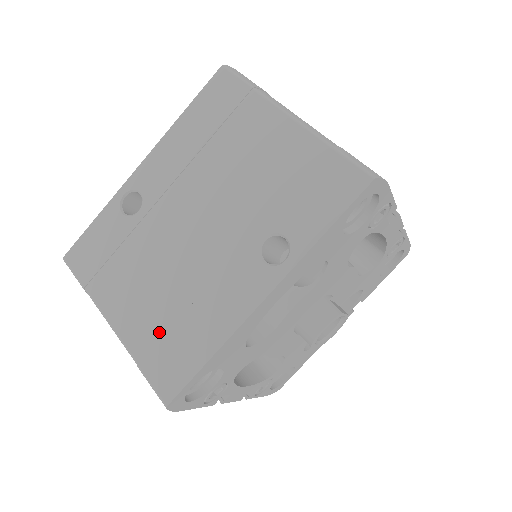
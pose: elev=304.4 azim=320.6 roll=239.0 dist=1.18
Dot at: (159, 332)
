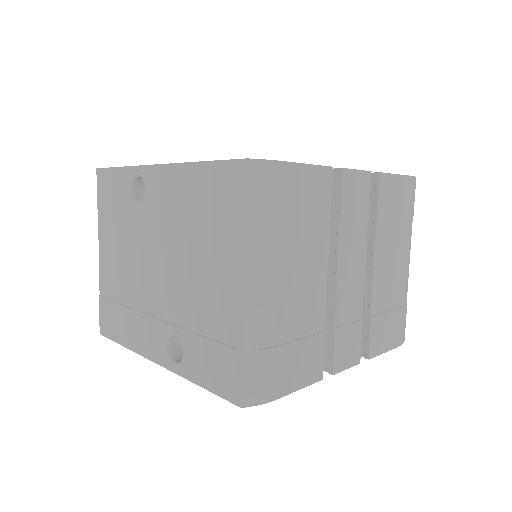
Dot at: (113, 296)
